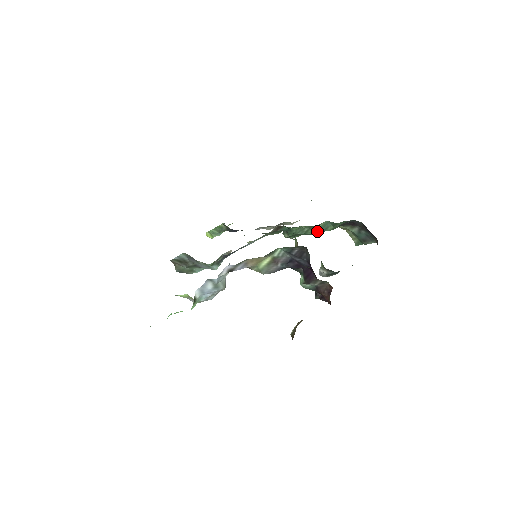
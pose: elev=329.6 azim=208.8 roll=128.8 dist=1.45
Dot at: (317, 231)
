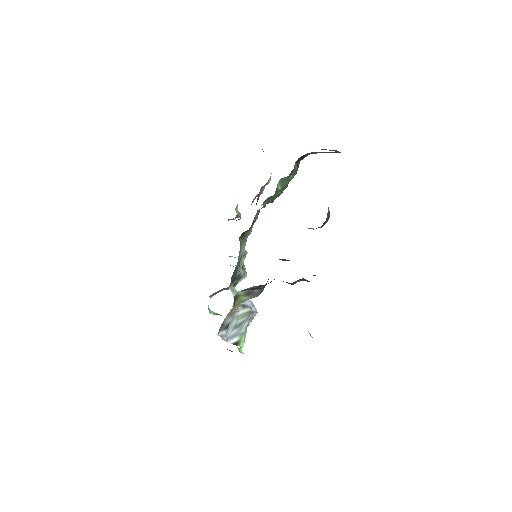
Dot at: (284, 187)
